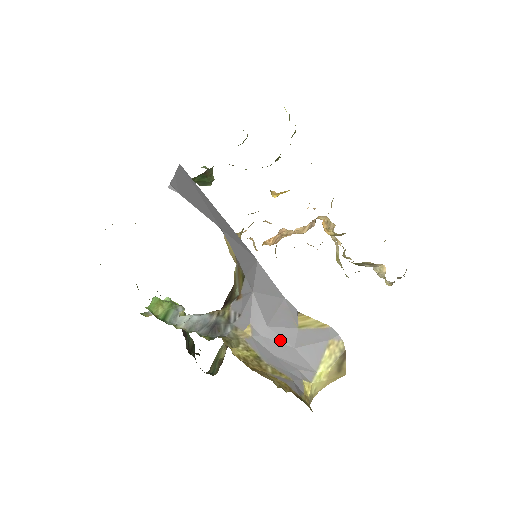
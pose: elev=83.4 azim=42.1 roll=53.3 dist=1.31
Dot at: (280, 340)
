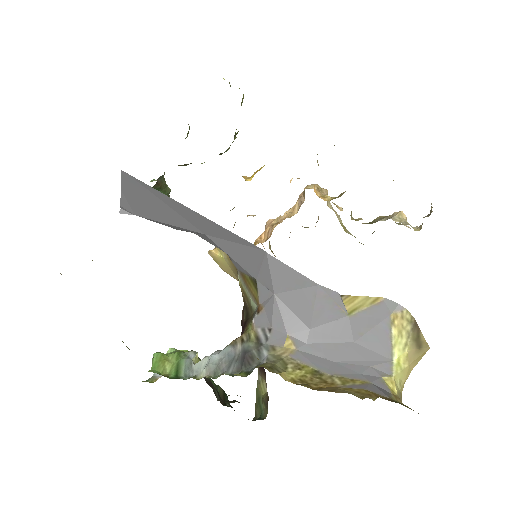
Dot at: (332, 339)
